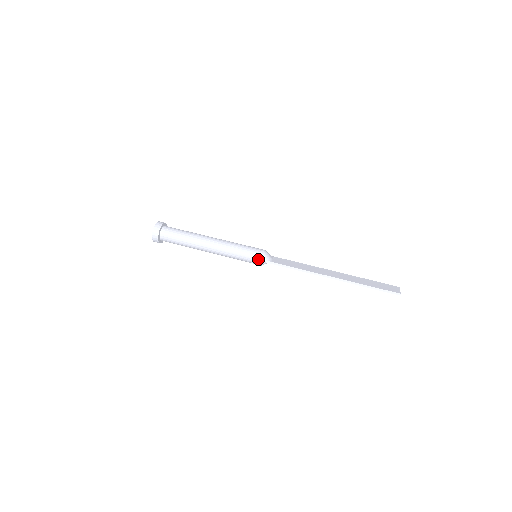
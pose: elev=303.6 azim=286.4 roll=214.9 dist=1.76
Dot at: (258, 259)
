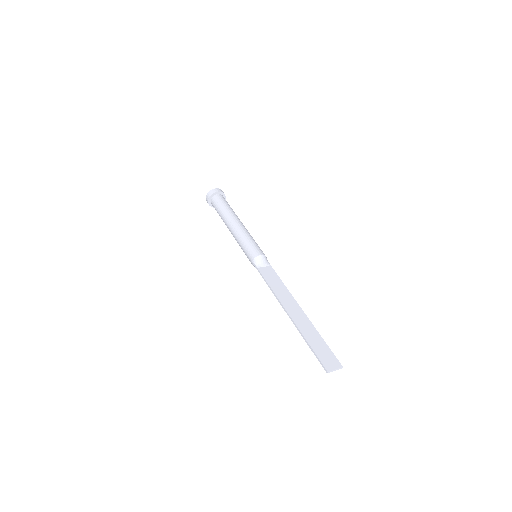
Dot at: (251, 259)
